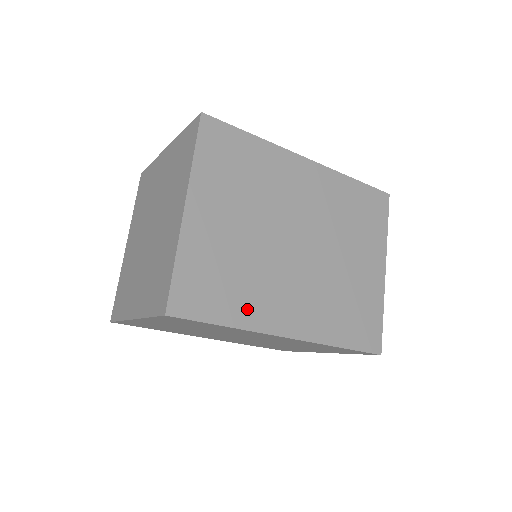
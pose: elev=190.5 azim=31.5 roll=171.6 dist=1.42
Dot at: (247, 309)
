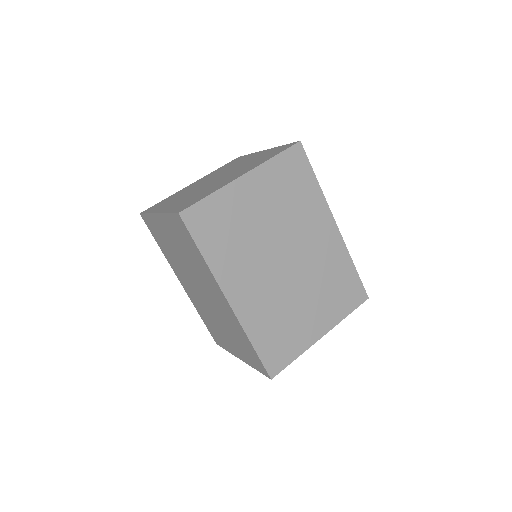
Dot at: (222, 260)
